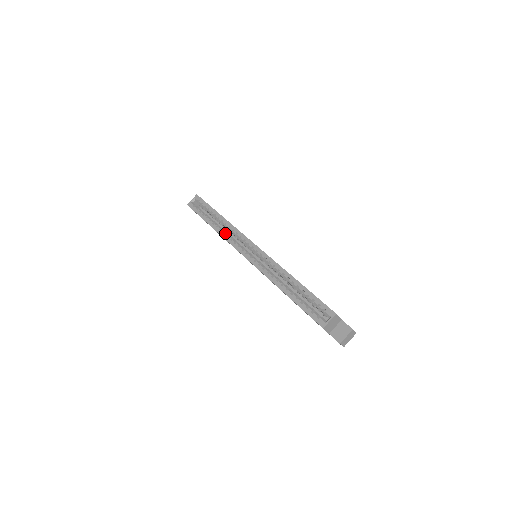
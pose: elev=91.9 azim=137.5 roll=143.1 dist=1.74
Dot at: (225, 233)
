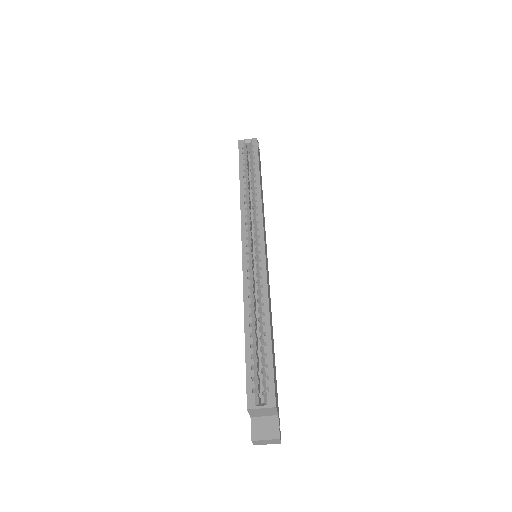
Dot at: (247, 203)
